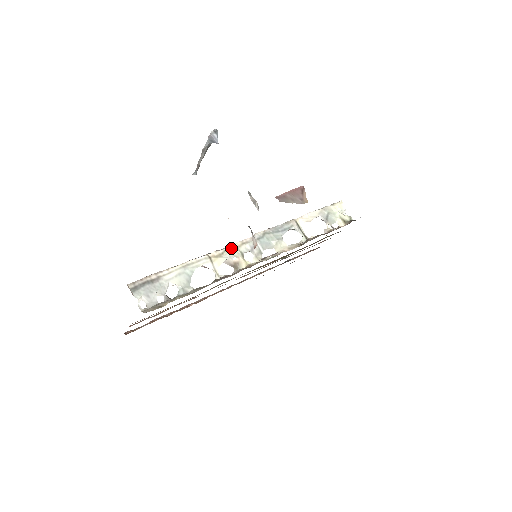
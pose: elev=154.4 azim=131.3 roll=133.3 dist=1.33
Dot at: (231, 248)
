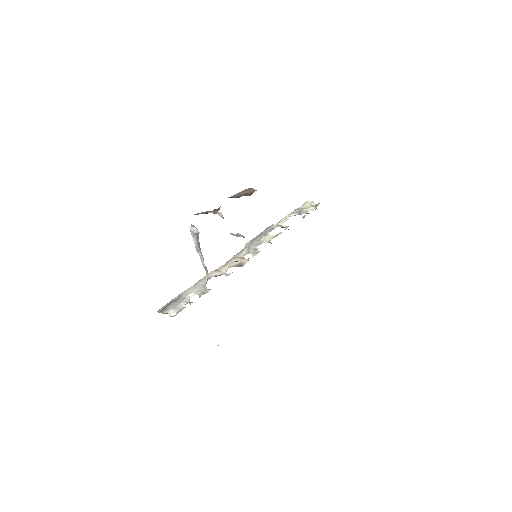
Dot at: (231, 259)
